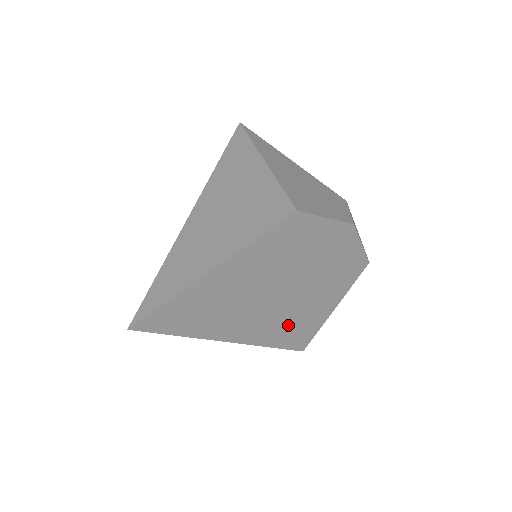
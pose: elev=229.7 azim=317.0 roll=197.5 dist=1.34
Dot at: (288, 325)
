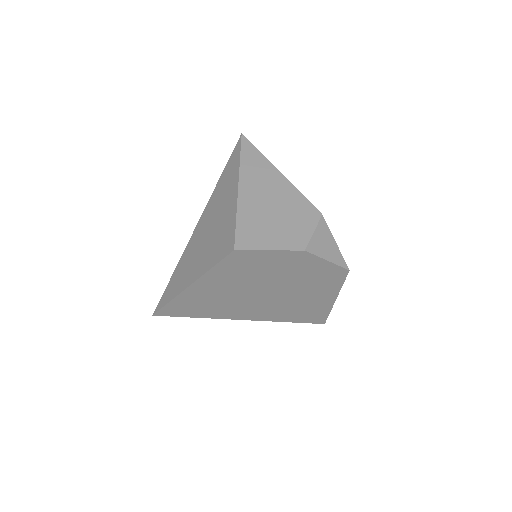
Dot at: (292, 310)
